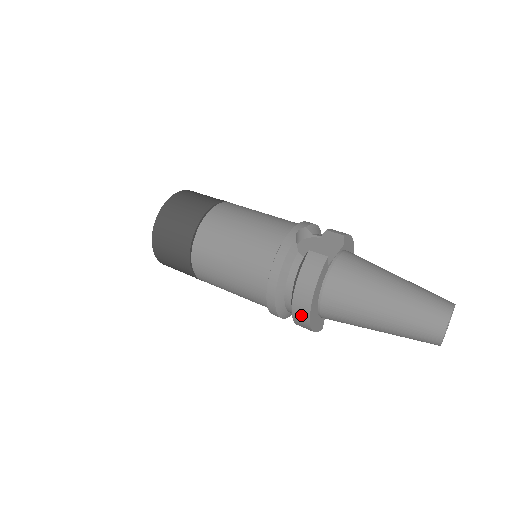
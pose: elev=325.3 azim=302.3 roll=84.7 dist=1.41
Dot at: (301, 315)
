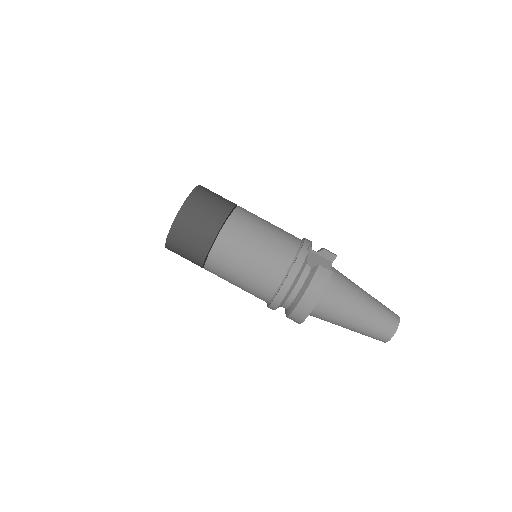
Dot at: (302, 312)
